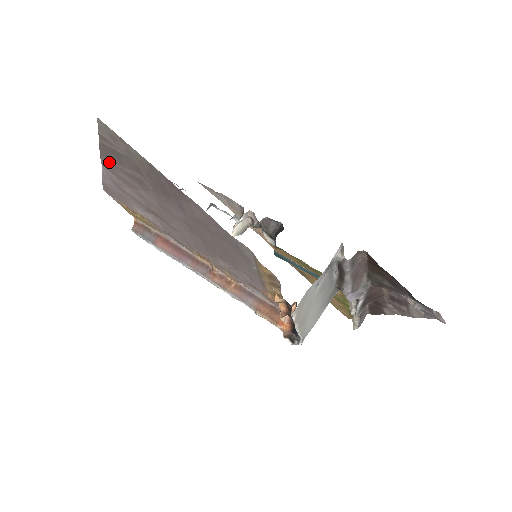
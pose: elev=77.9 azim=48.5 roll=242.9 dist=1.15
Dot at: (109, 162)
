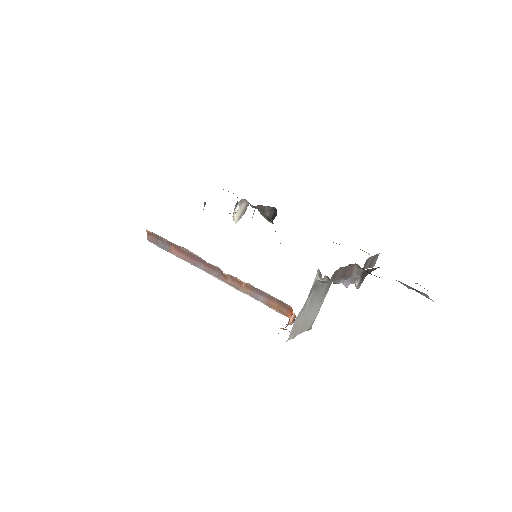
Dot at: occluded
